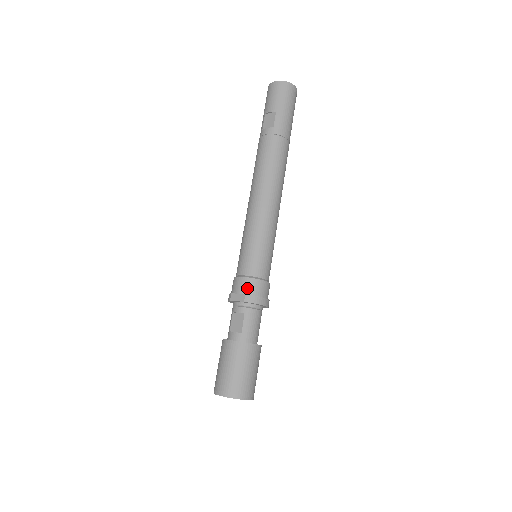
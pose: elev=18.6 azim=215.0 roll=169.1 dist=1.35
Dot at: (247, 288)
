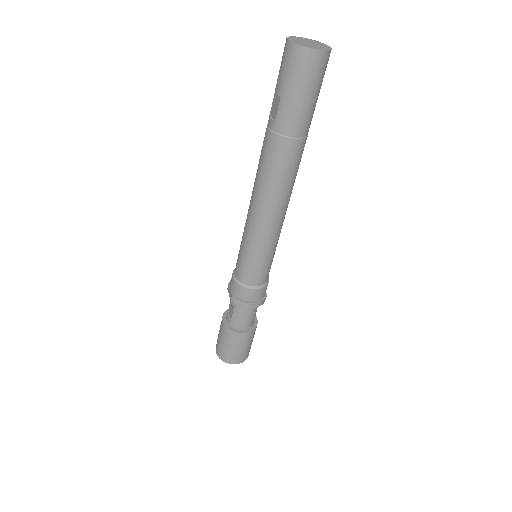
Dot at: (234, 290)
